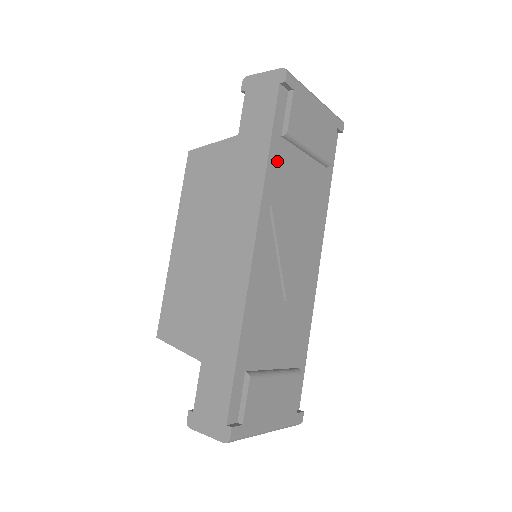
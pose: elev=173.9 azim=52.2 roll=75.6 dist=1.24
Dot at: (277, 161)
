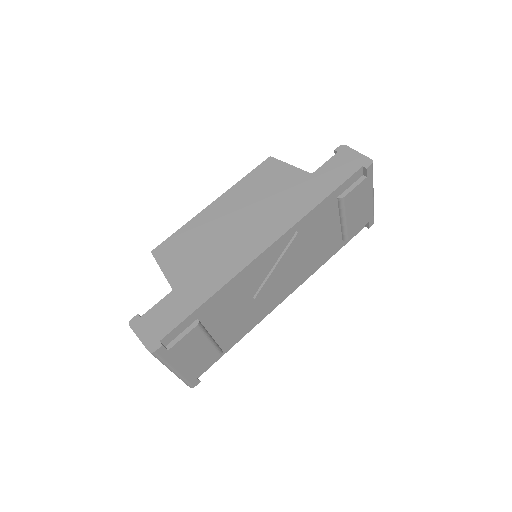
Dot at: (323, 209)
